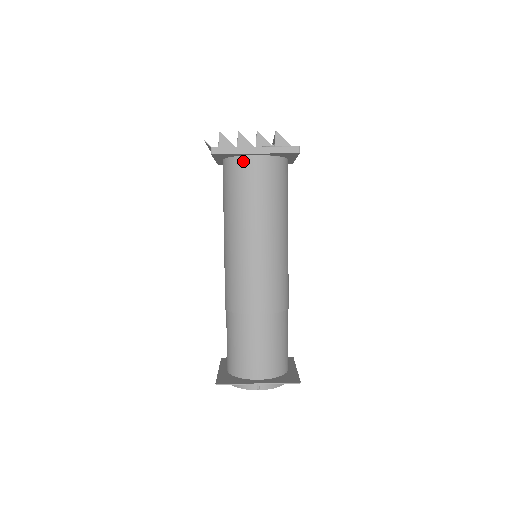
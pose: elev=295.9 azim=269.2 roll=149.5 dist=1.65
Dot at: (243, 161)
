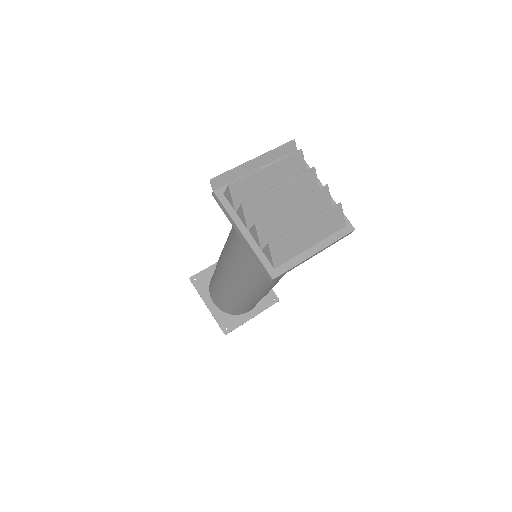
Dot at: occluded
